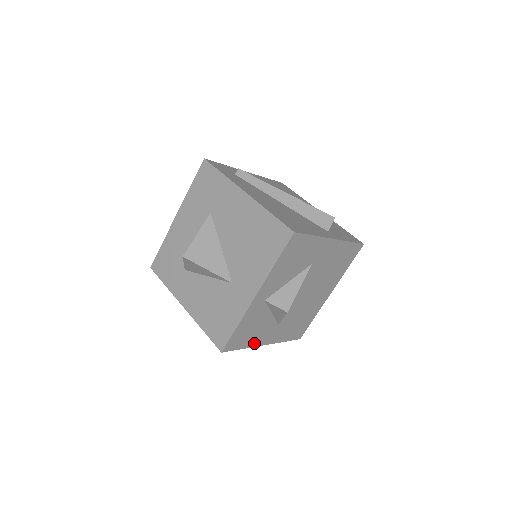
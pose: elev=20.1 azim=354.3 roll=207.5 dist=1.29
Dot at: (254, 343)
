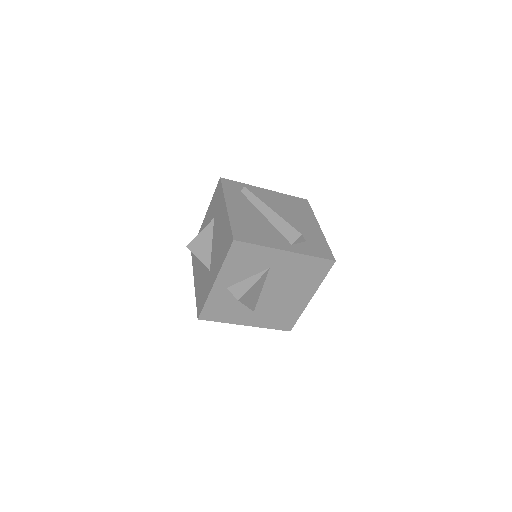
Dot at: (232, 321)
